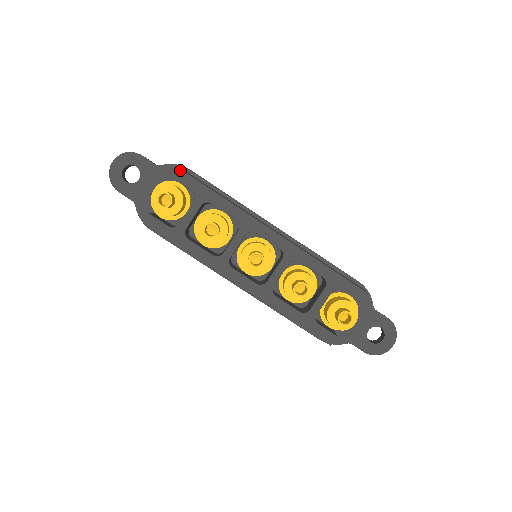
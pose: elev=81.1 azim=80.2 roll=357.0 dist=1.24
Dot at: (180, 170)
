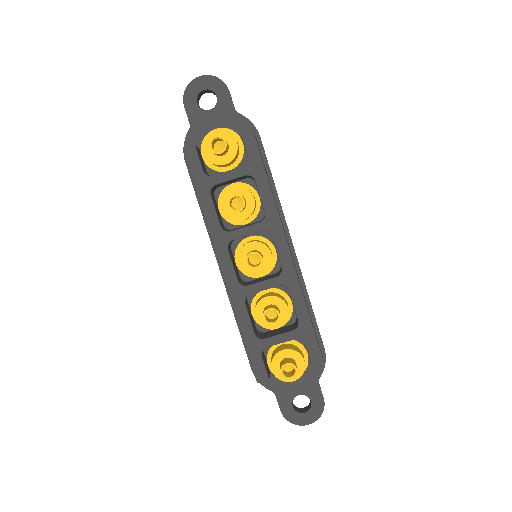
Dot at: (252, 130)
